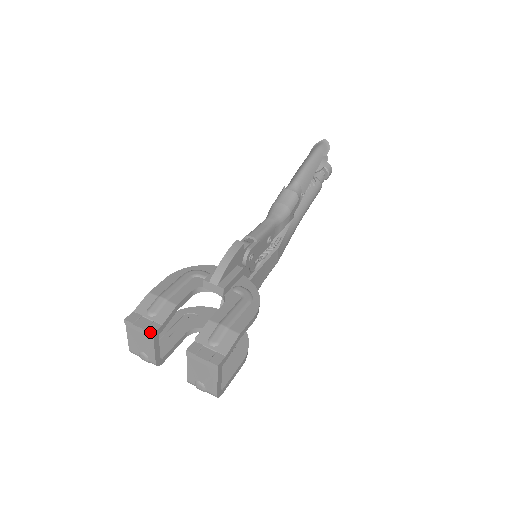
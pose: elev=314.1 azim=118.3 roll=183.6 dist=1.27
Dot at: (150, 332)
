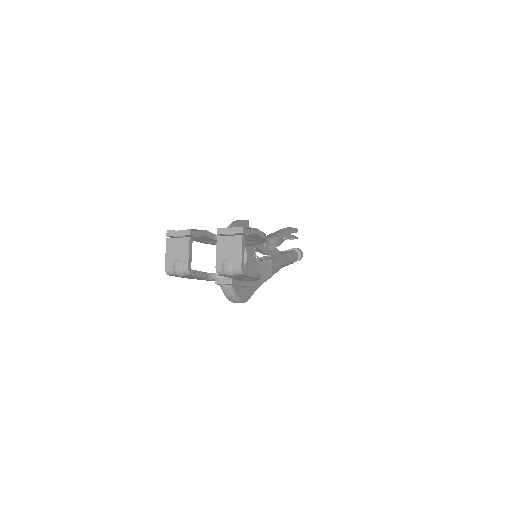
Dot at: (188, 229)
